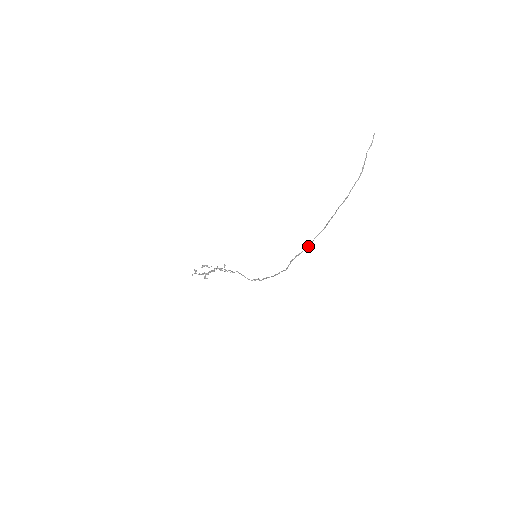
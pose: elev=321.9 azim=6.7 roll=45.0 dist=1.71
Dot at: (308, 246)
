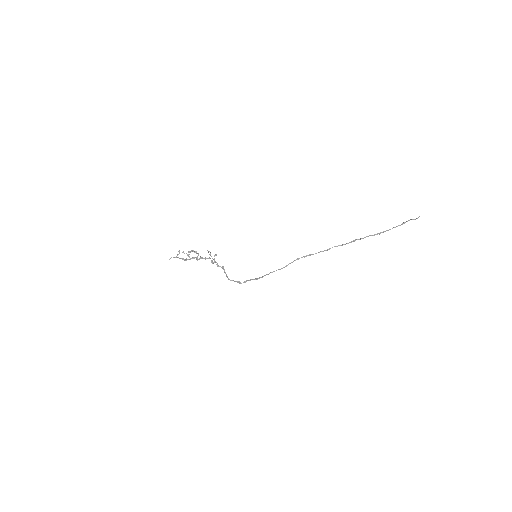
Dot at: occluded
